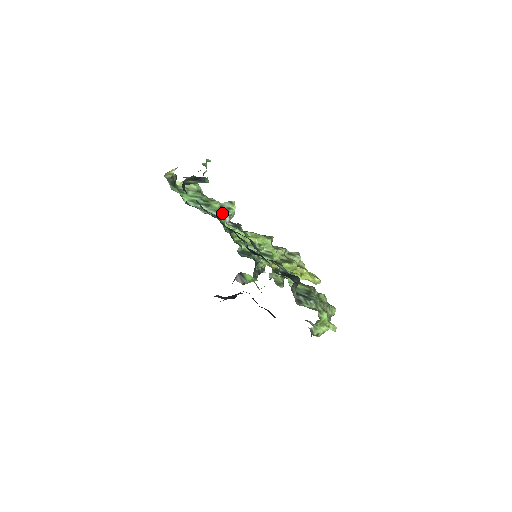
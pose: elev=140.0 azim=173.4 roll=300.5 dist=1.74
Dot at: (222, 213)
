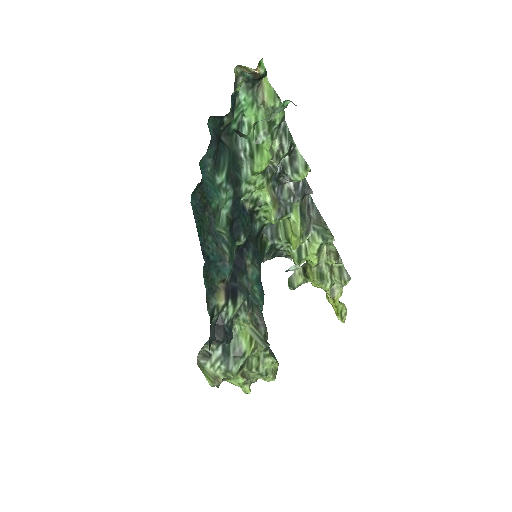
Dot at: (284, 168)
